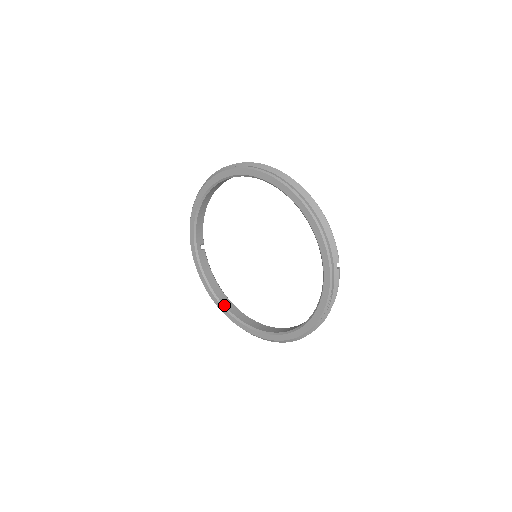
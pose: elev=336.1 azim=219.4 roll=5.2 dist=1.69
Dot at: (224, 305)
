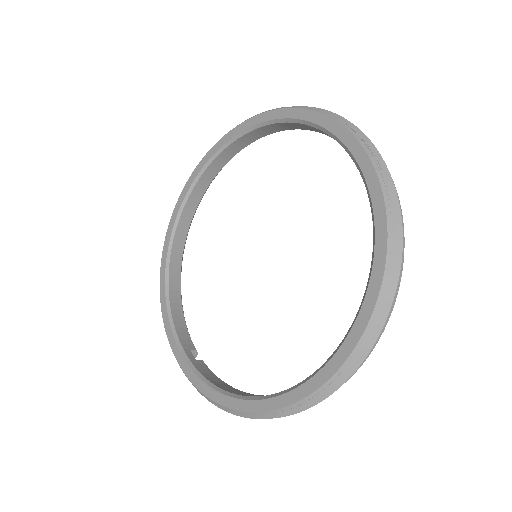
Dot at: (258, 396)
